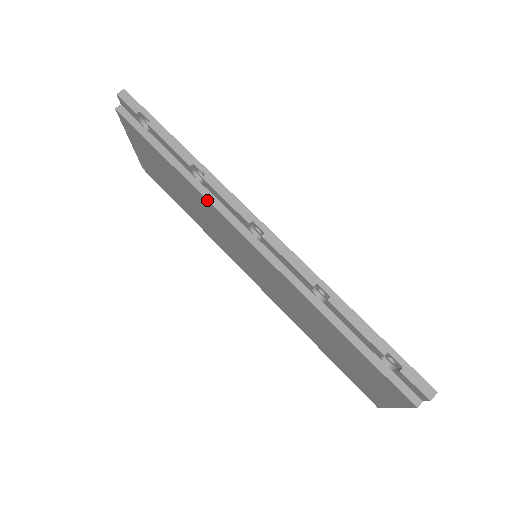
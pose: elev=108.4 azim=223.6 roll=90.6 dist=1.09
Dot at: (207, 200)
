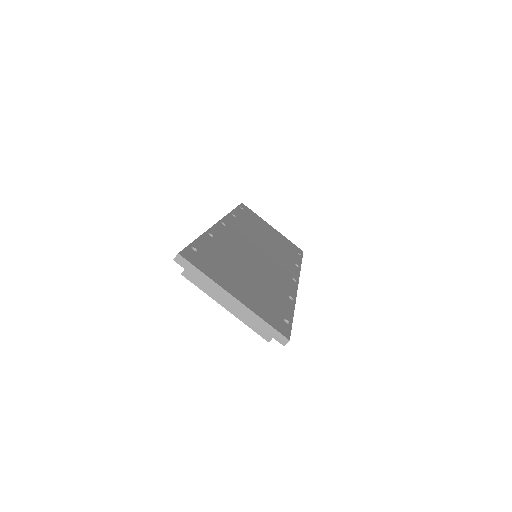
Dot at: occluded
